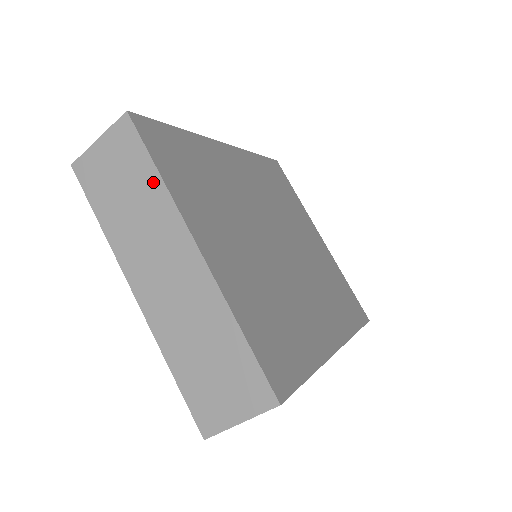
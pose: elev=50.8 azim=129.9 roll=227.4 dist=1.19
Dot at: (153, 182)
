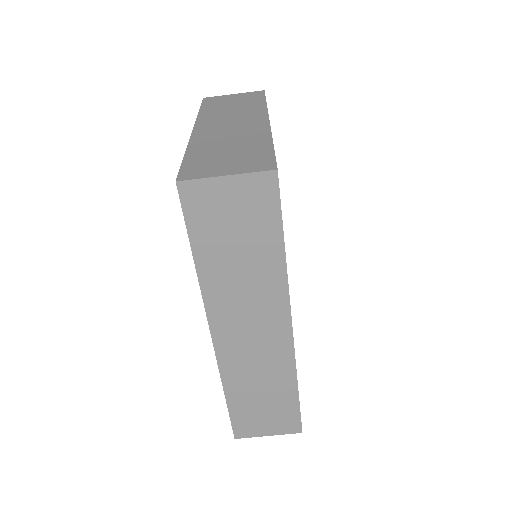
Dot at: (259, 104)
